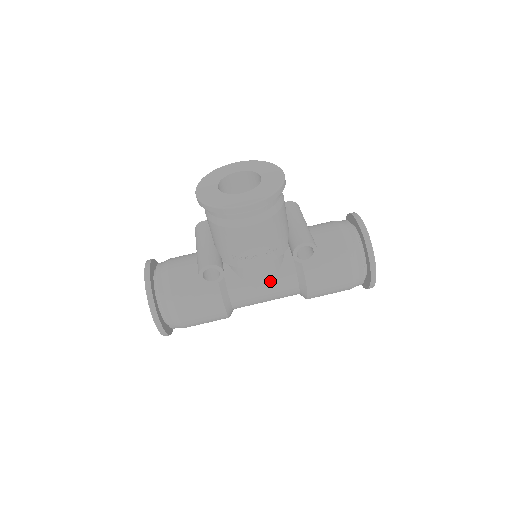
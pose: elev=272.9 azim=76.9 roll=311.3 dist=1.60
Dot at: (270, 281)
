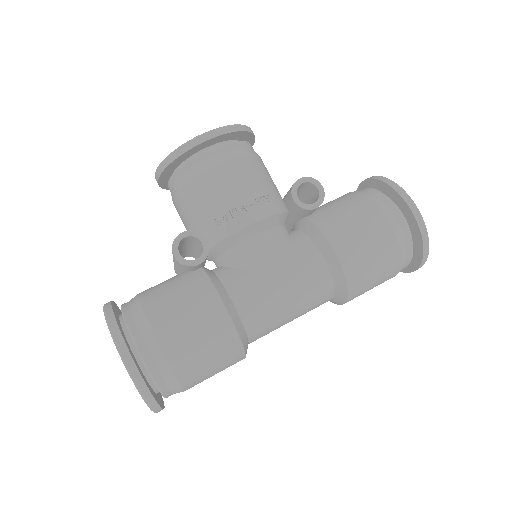
Dot at: (281, 260)
